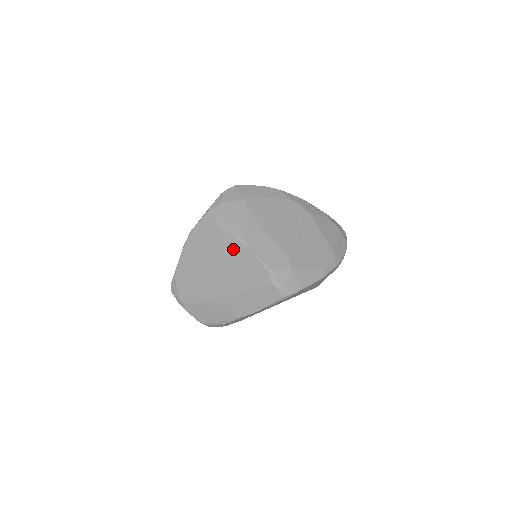
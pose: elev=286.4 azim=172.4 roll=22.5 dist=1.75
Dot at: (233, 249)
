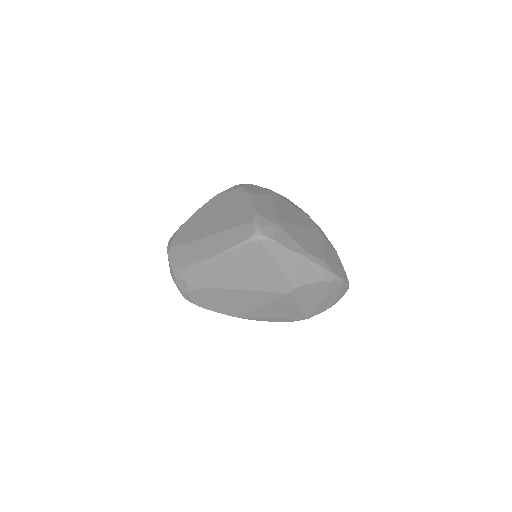
Dot at: (239, 201)
